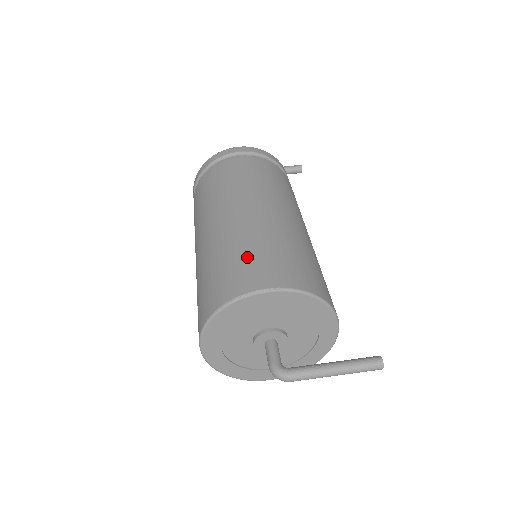
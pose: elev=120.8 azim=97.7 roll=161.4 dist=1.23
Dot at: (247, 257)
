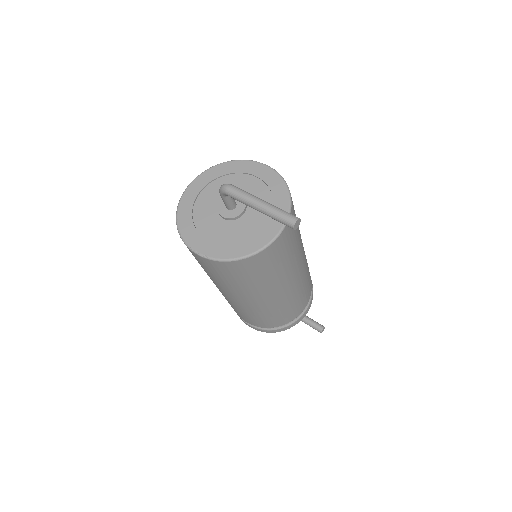
Dot at: occluded
